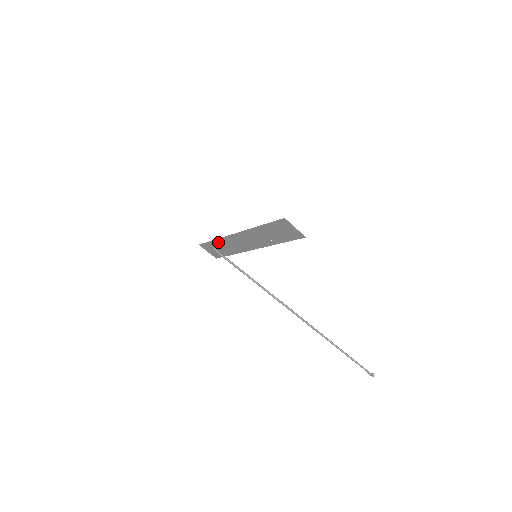
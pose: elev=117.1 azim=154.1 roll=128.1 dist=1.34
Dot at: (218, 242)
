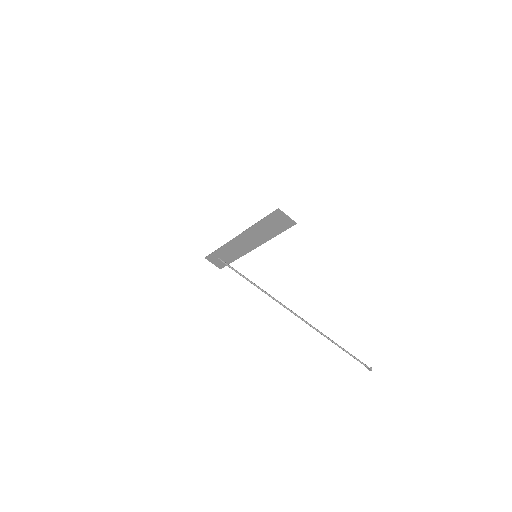
Dot at: (222, 250)
